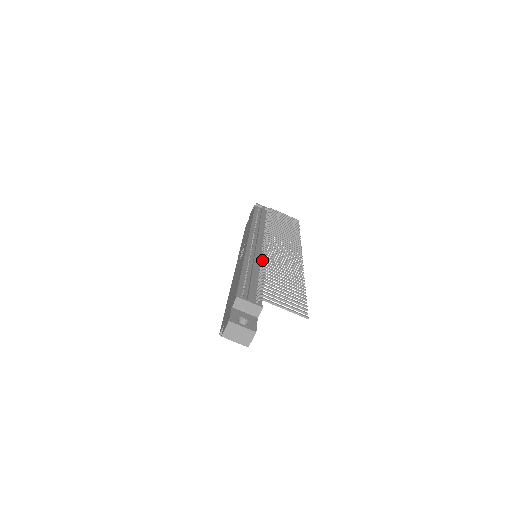
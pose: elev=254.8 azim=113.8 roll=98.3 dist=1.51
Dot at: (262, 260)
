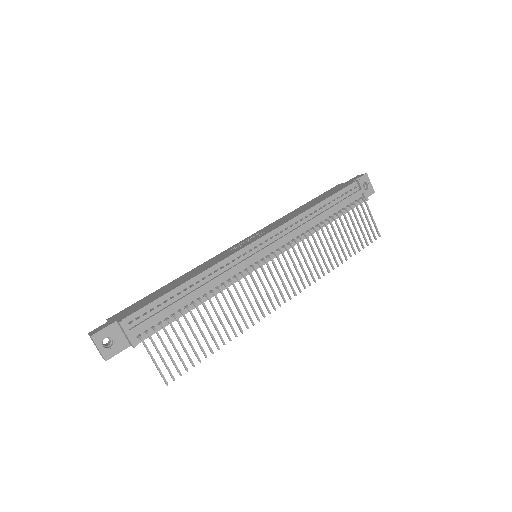
Dot at: (224, 284)
